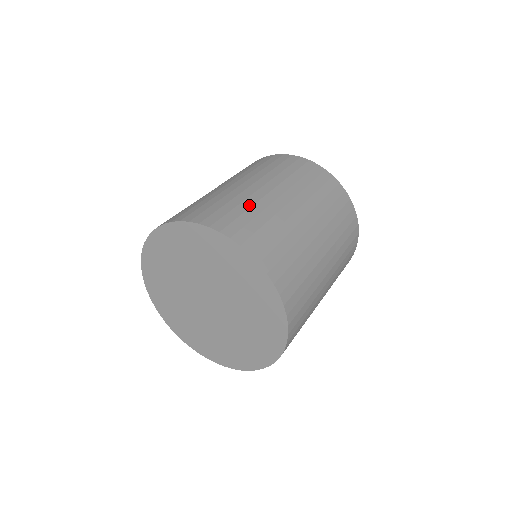
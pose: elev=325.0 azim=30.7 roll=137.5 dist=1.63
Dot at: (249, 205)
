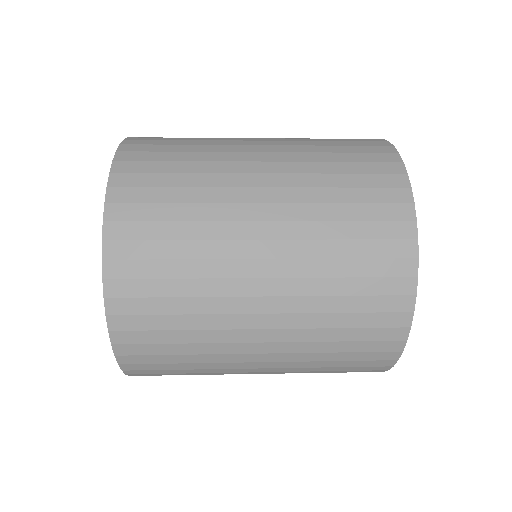
Dot at: occluded
